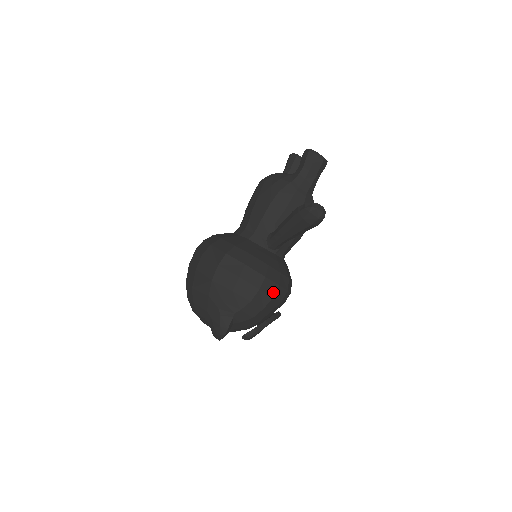
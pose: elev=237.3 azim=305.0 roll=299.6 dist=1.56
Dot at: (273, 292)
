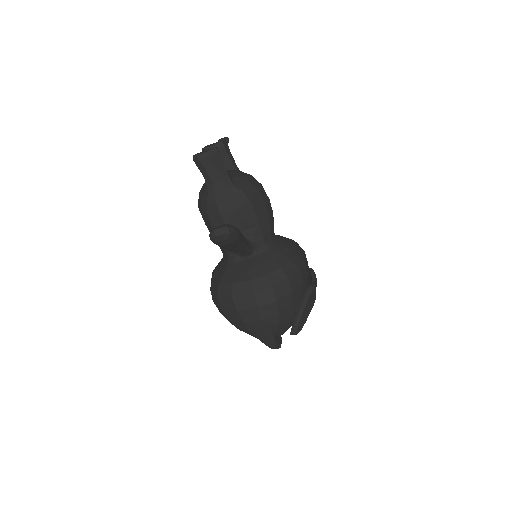
Dot at: (272, 297)
